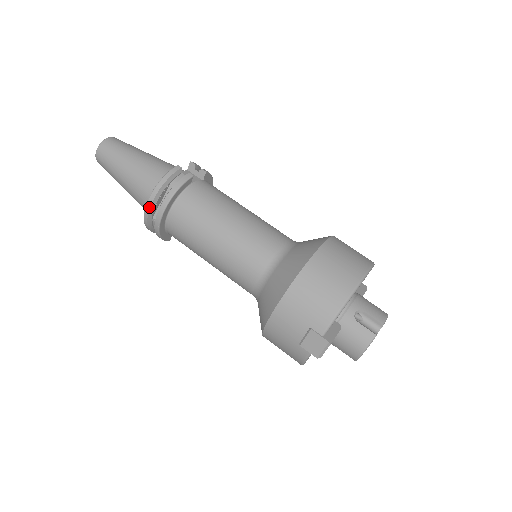
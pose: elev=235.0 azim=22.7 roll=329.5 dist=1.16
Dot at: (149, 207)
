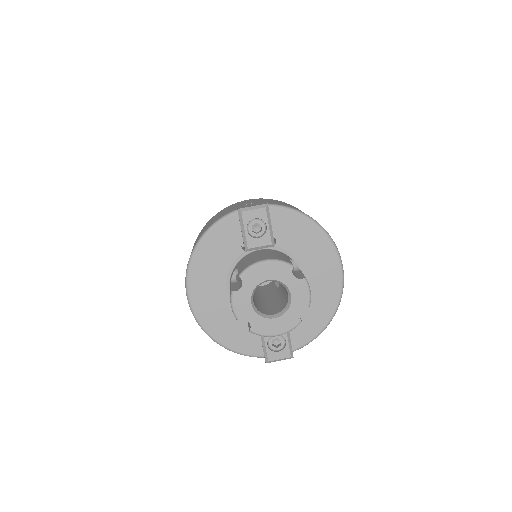
Dot at: occluded
